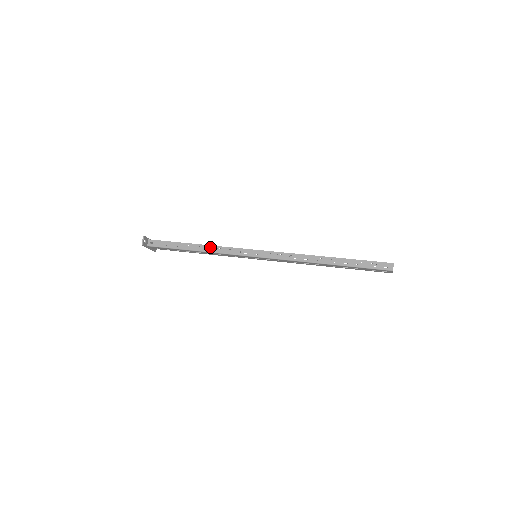
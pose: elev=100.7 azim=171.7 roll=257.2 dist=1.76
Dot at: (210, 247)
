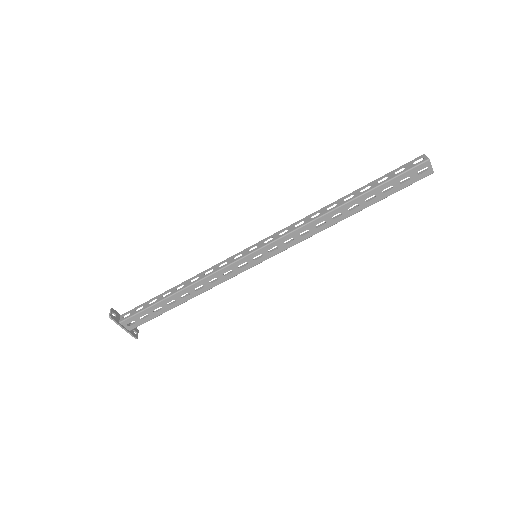
Dot at: (195, 277)
